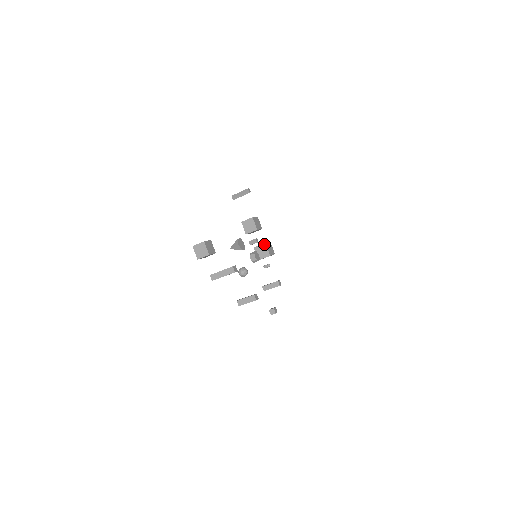
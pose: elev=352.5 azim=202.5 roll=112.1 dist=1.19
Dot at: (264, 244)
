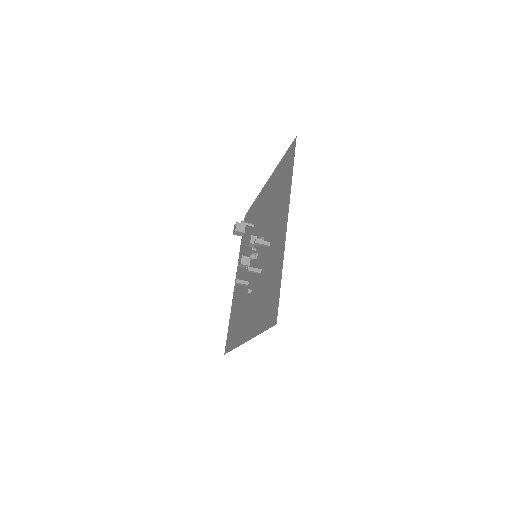
Dot at: occluded
